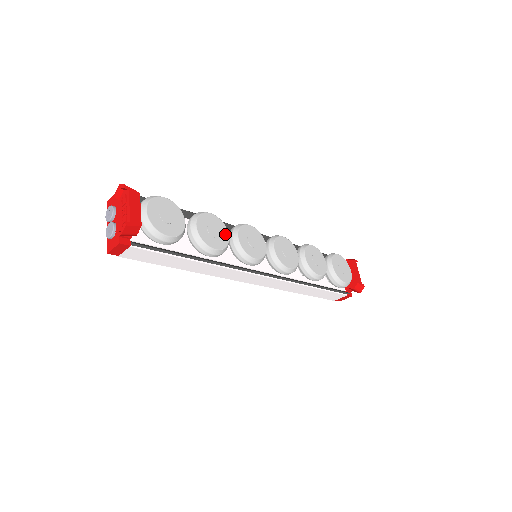
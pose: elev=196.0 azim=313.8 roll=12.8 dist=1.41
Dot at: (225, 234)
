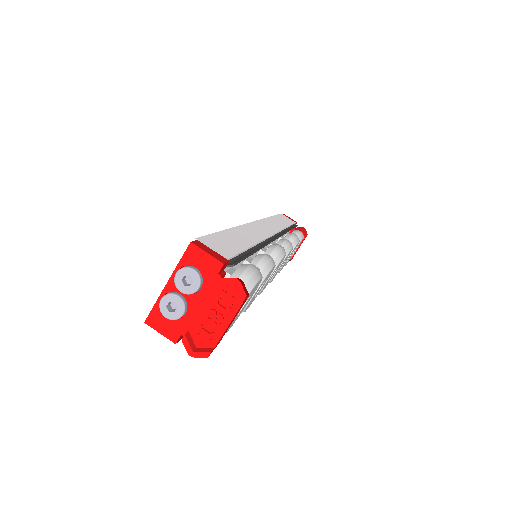
Dot at: (264, 284)
